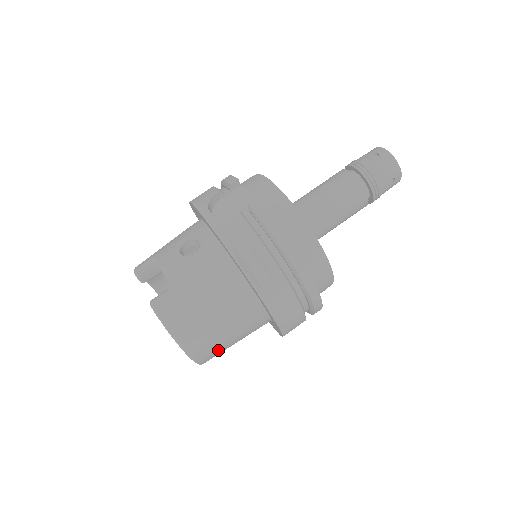
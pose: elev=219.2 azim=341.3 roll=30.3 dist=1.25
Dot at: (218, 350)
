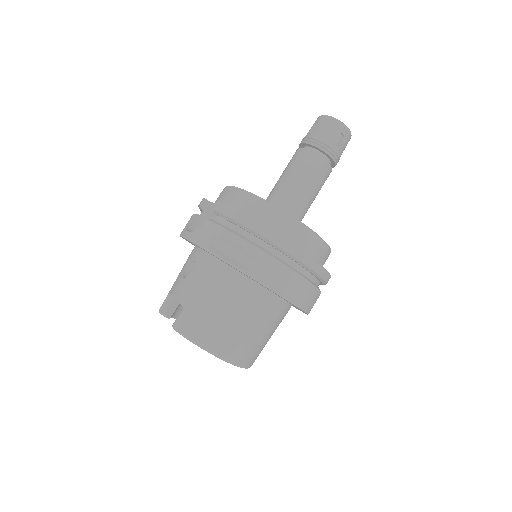
Dot at: (250, 347)
